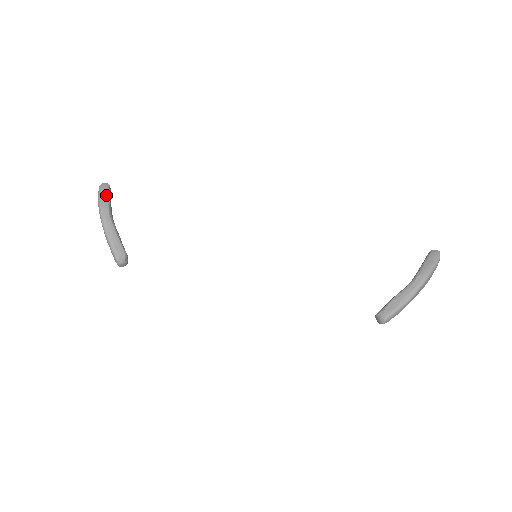
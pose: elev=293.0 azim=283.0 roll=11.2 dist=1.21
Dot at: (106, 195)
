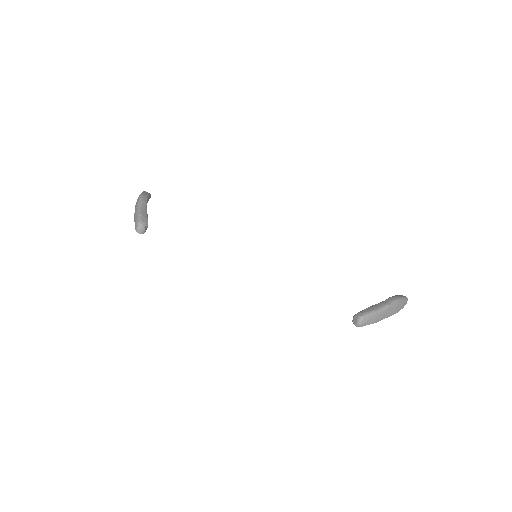
Dot at: (148, 194)
